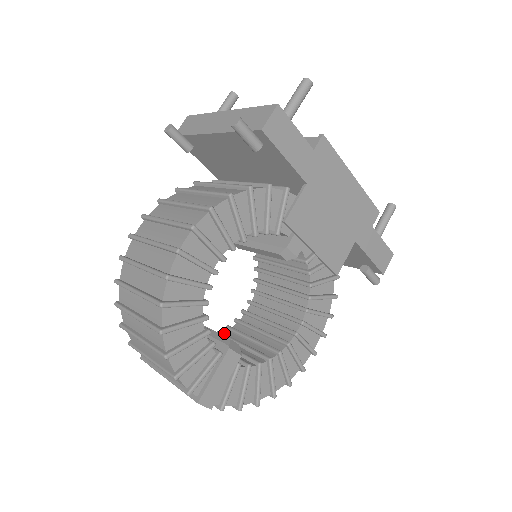
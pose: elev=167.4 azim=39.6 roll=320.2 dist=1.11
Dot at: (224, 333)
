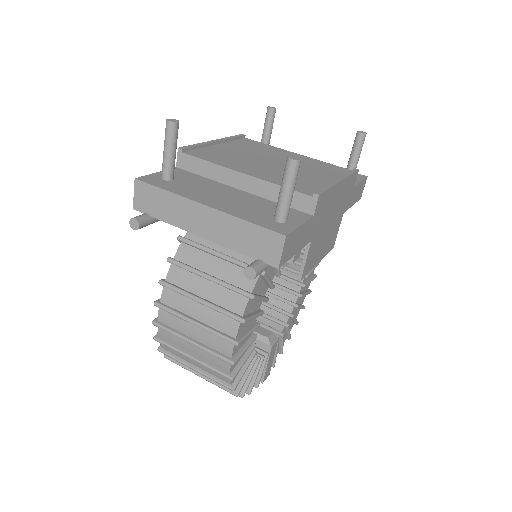
Dot at: occluded
